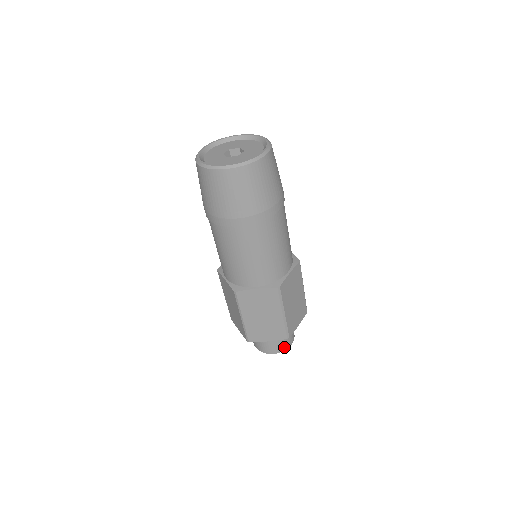
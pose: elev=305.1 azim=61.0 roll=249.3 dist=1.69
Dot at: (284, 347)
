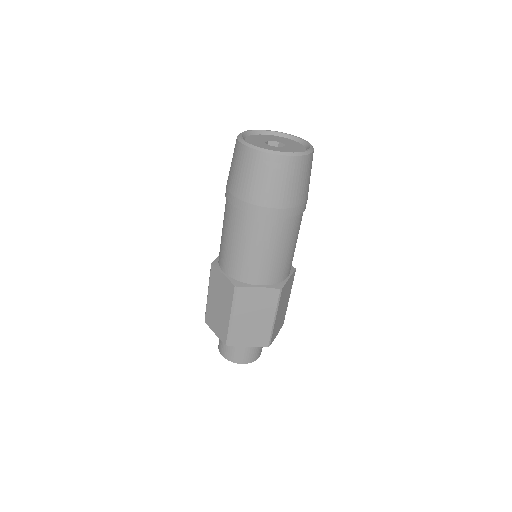
Dot at: (232, 358)
